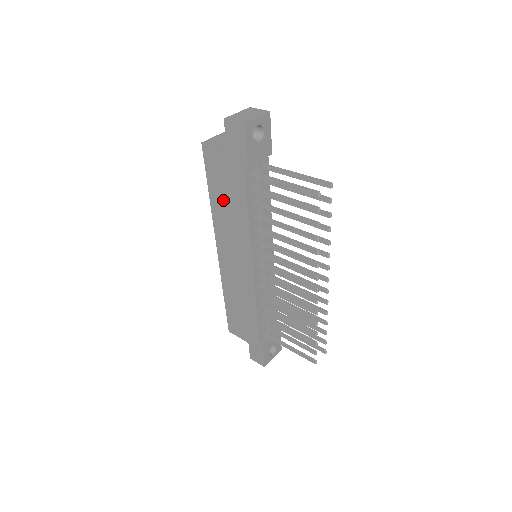
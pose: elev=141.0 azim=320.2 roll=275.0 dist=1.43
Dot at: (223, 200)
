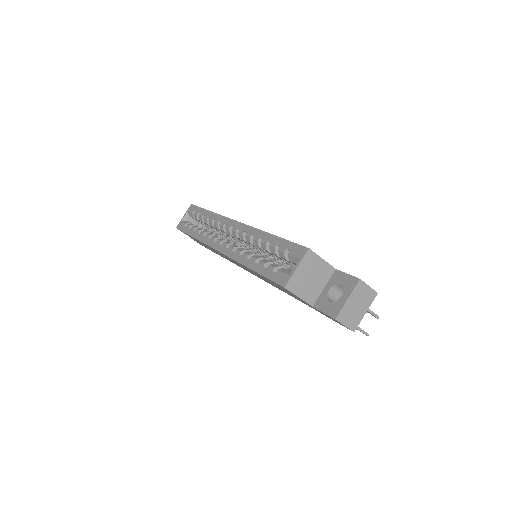
Dot at: occluded
